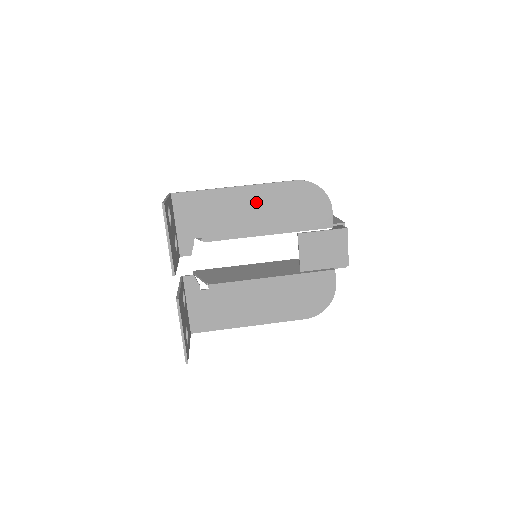
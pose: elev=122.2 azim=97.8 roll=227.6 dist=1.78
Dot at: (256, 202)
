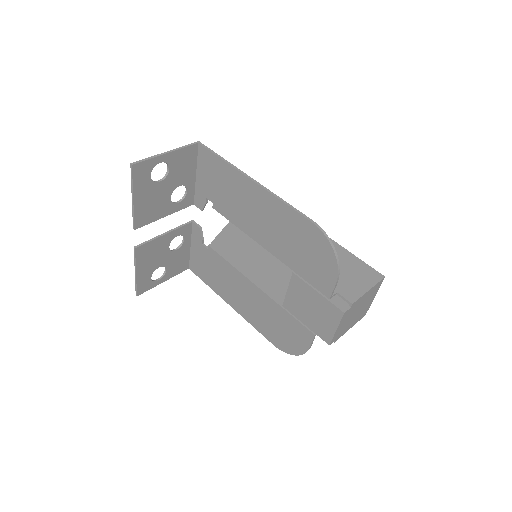
Dot at: (265, 210)
